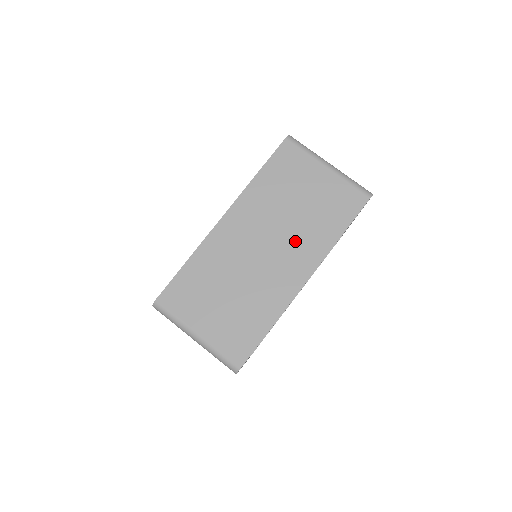
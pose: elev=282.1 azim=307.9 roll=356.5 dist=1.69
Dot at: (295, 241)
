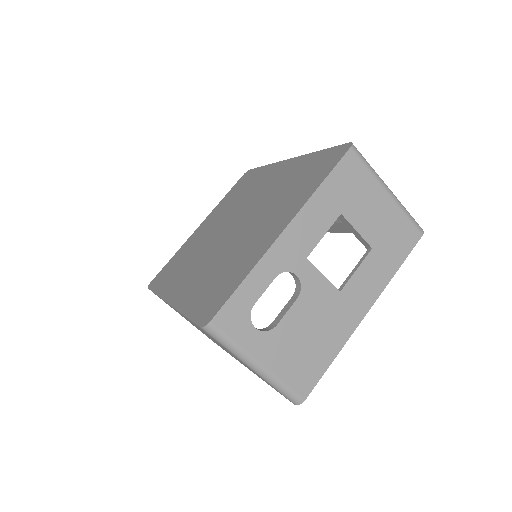
Dot at: occluded
